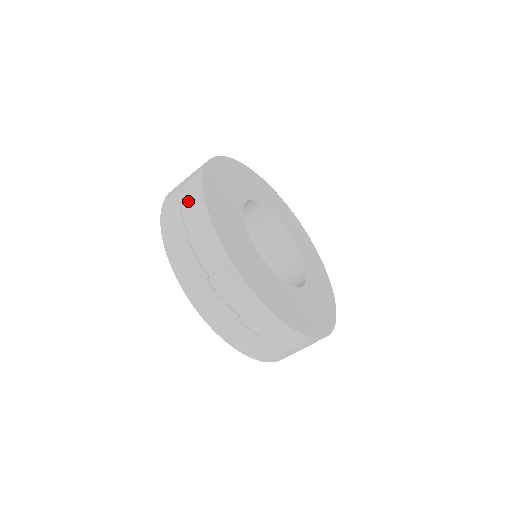
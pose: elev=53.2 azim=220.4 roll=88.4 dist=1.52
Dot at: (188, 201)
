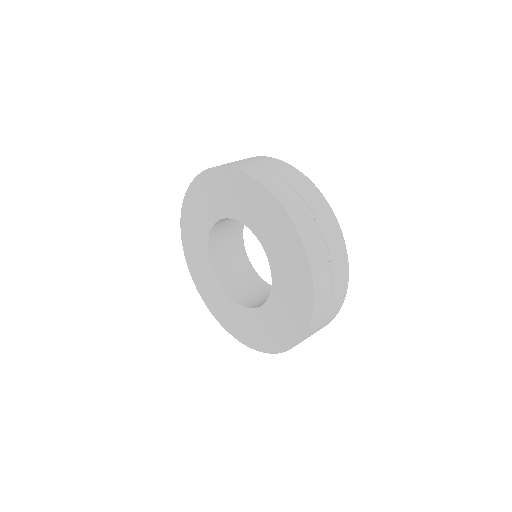
Dot at: (246, 159)
